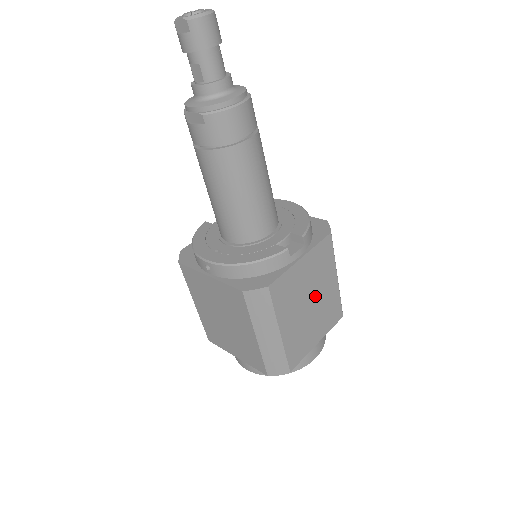
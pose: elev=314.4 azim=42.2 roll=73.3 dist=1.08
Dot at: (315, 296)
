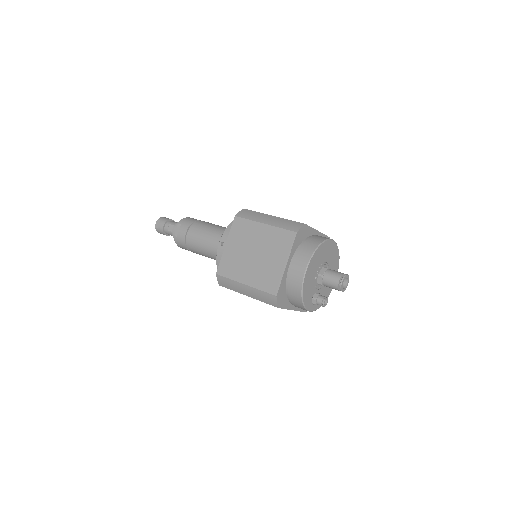
Dot at: occluded
